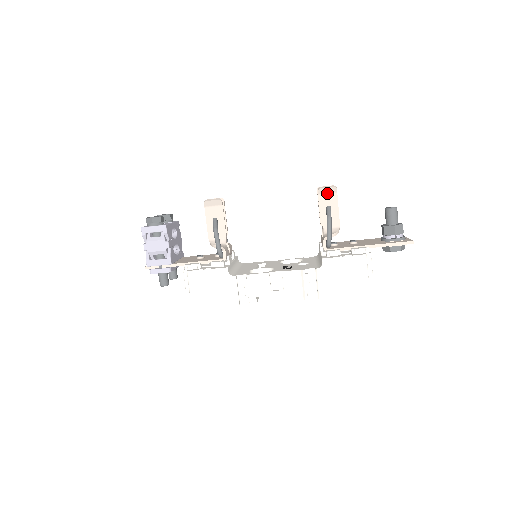
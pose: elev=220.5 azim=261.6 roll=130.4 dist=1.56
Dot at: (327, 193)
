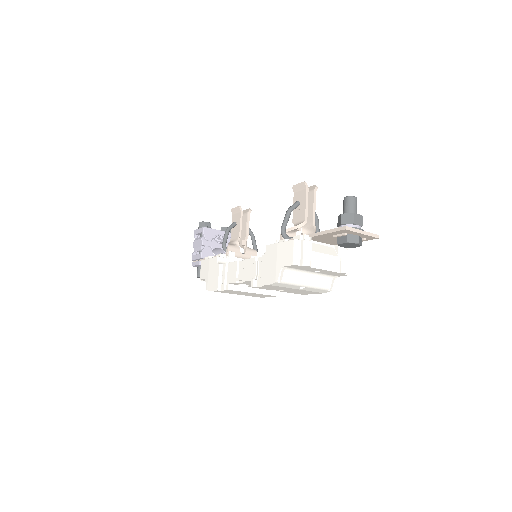
Dot at: (299, 190)
